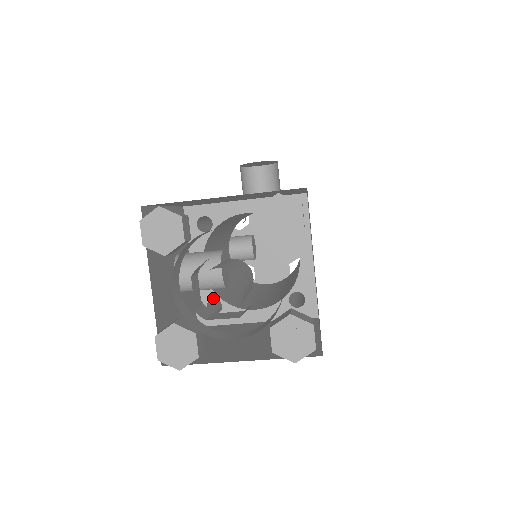
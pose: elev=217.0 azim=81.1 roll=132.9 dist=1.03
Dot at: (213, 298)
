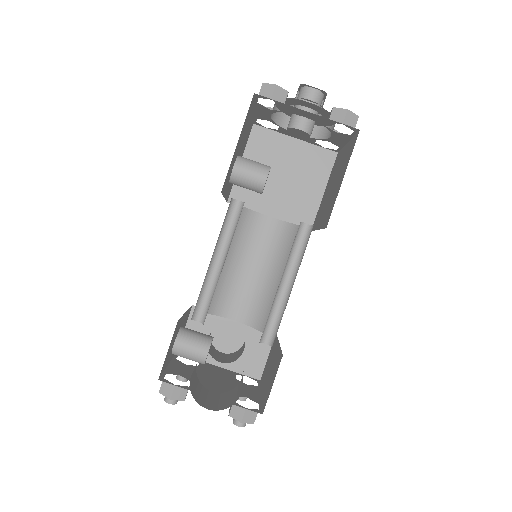
Dot at: (238, 200)
